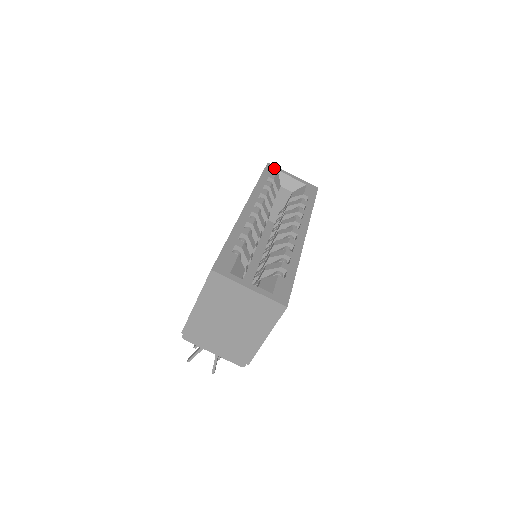
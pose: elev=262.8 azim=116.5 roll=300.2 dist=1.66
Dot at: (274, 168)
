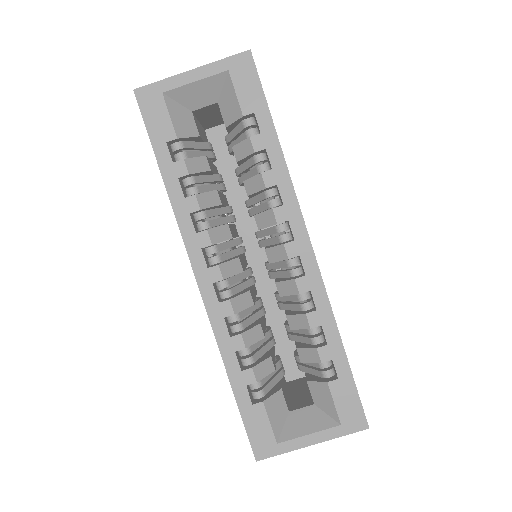
Dot at: (153, 96)
